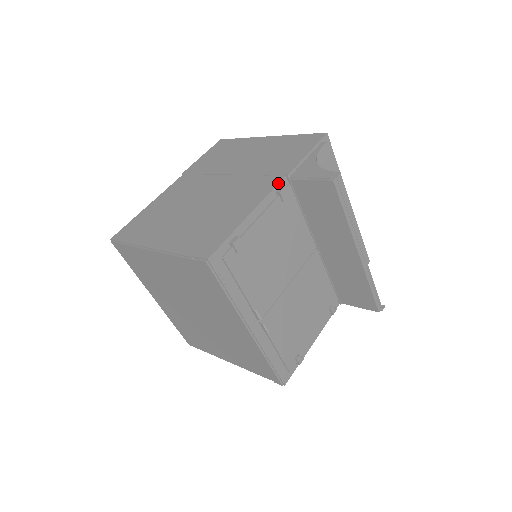
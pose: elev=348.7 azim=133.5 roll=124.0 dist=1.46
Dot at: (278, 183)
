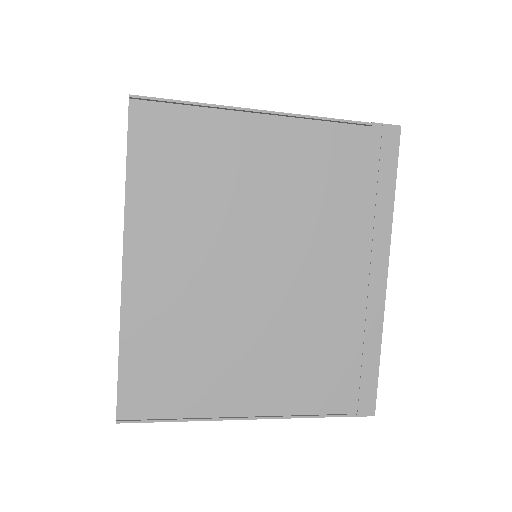
Dot at: occluded
